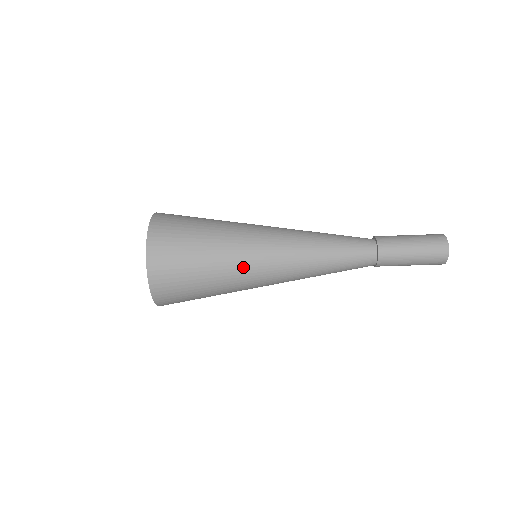
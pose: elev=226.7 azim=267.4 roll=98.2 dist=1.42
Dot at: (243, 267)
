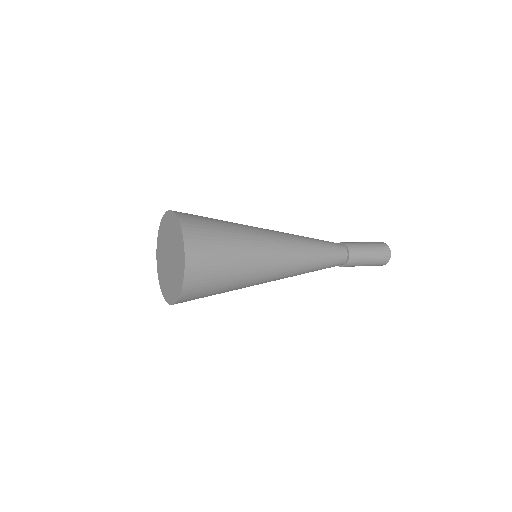
Dot at: occluded
